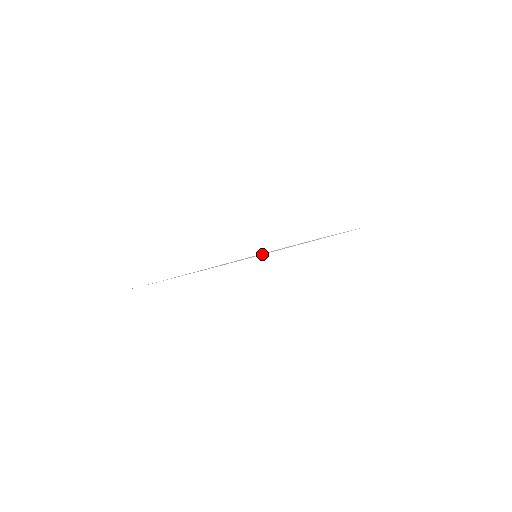
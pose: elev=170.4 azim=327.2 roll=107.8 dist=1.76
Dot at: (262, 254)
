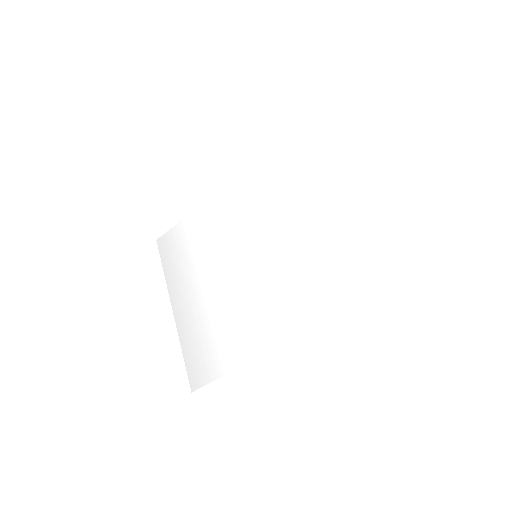
Dot at: (218, 223)
